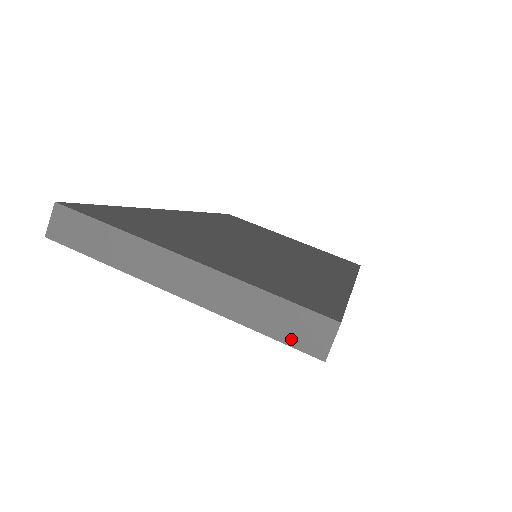
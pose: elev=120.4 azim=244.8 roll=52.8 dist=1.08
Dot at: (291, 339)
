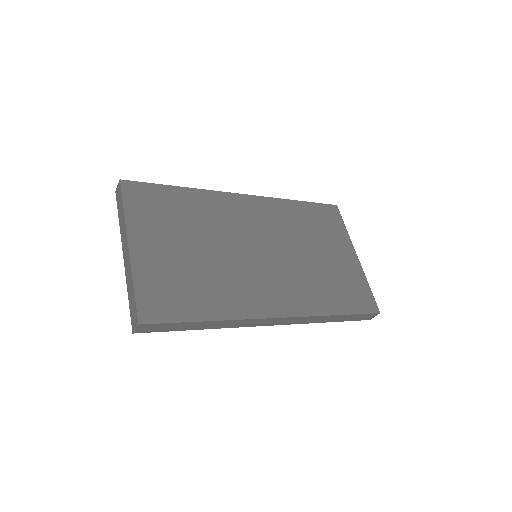
Dot at: (131, 313)
